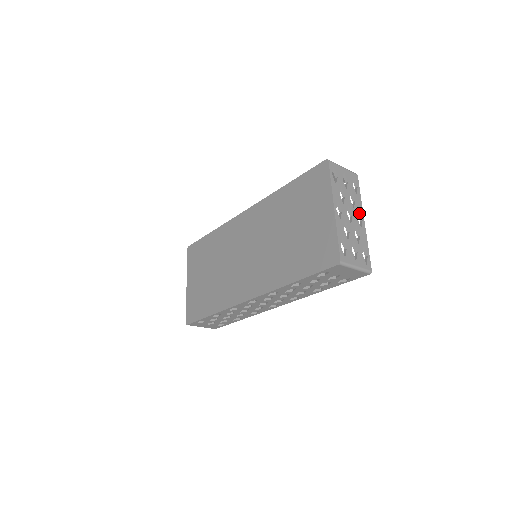
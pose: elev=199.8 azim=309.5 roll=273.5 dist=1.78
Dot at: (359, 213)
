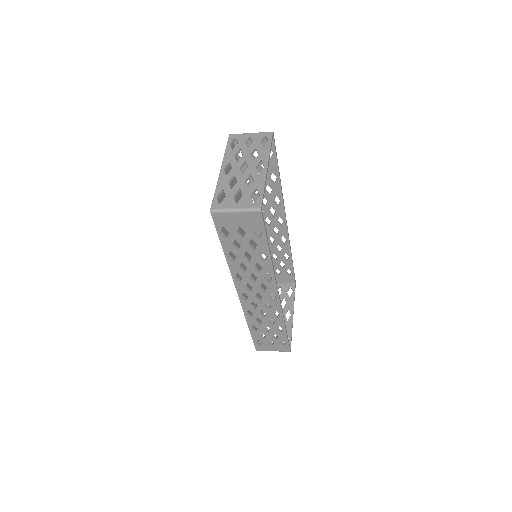
Dot at: (262, 163)
